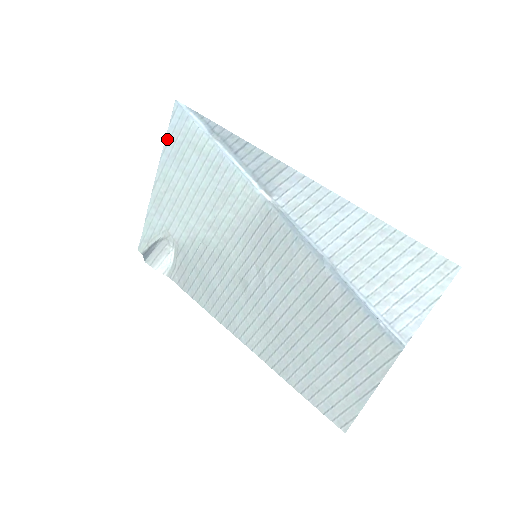
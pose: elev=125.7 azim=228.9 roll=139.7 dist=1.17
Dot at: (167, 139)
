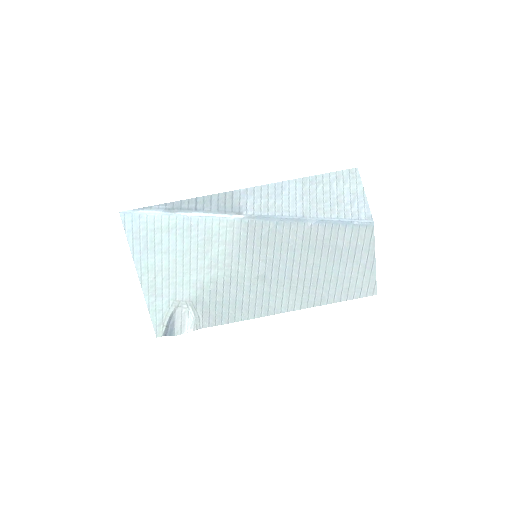
Dot at: (130, 243)
